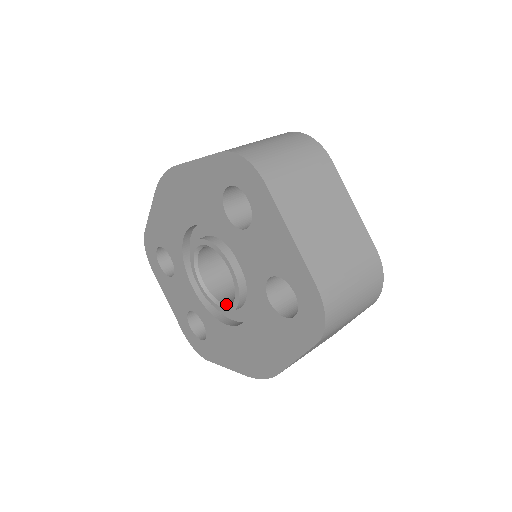
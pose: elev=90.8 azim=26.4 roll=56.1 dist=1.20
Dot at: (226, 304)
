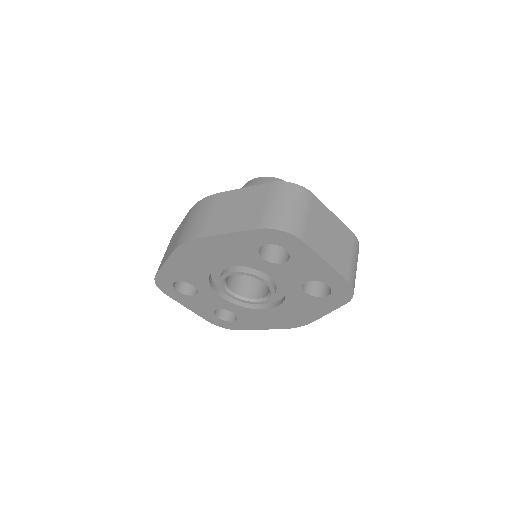
Dot at: (259, 299)
